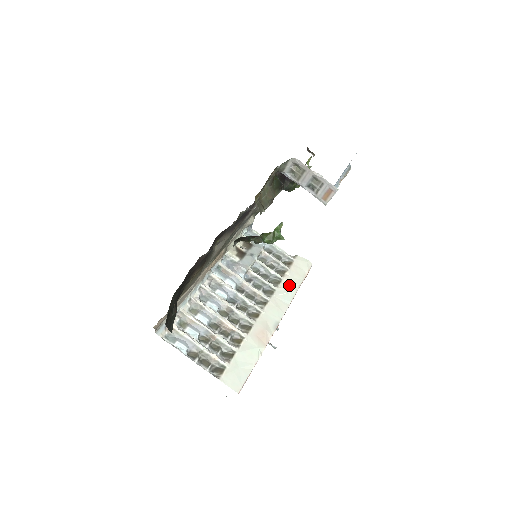
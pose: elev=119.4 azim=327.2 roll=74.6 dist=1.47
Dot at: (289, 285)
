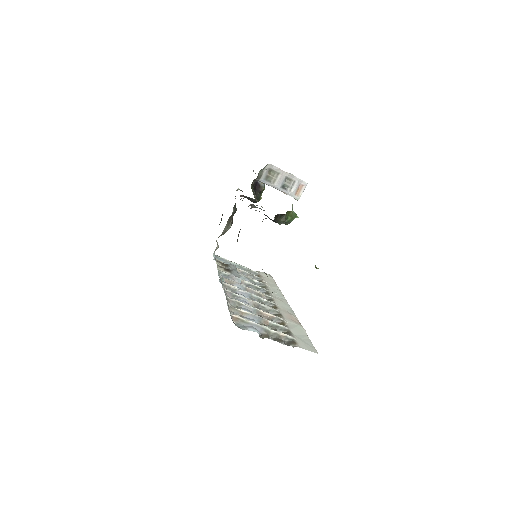
Dot at: (273, 288)
